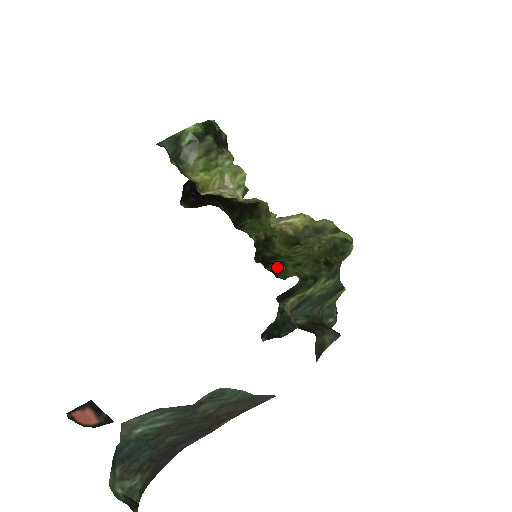
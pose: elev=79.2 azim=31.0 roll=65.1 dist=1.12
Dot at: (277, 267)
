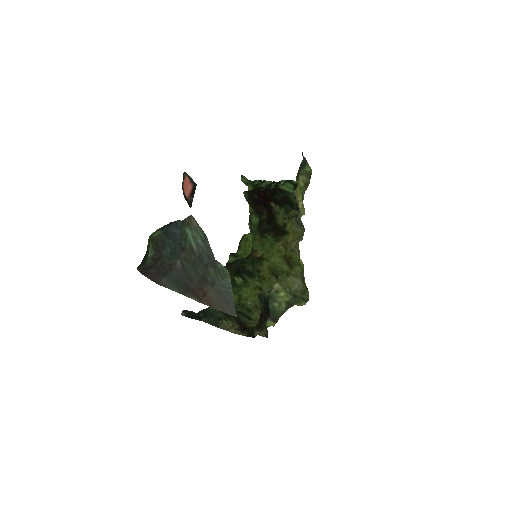
Dot at: (240, 281)
